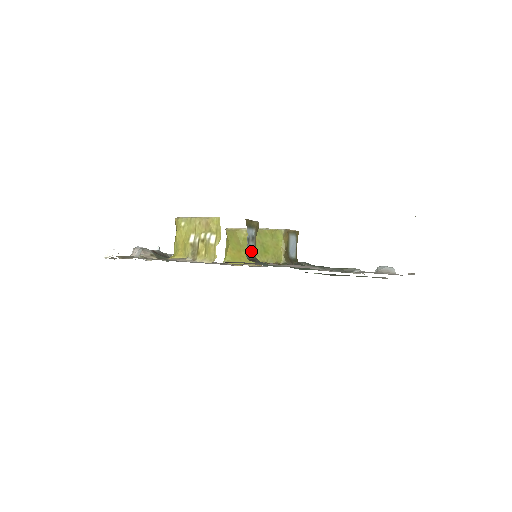
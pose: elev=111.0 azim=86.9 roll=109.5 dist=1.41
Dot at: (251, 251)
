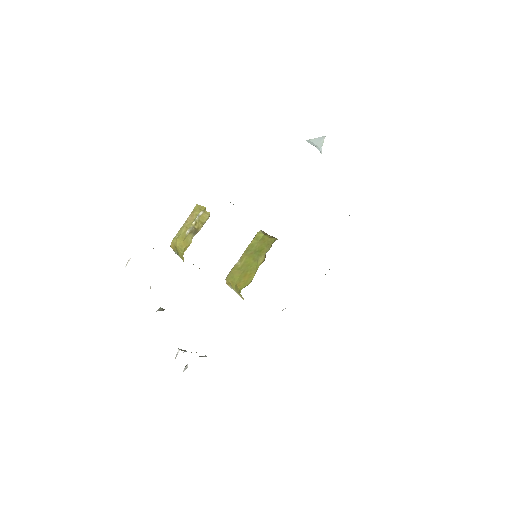
Dot at: occluded
